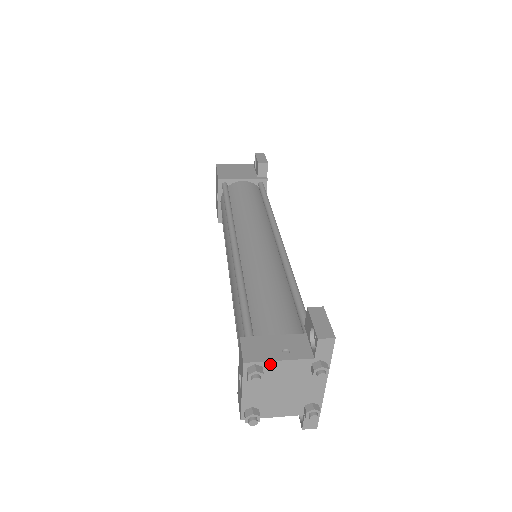
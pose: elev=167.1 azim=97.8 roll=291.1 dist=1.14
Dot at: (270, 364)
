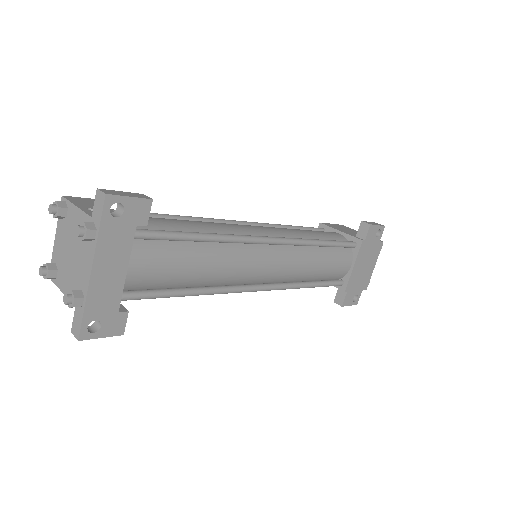
Dot at: (72, 207)
